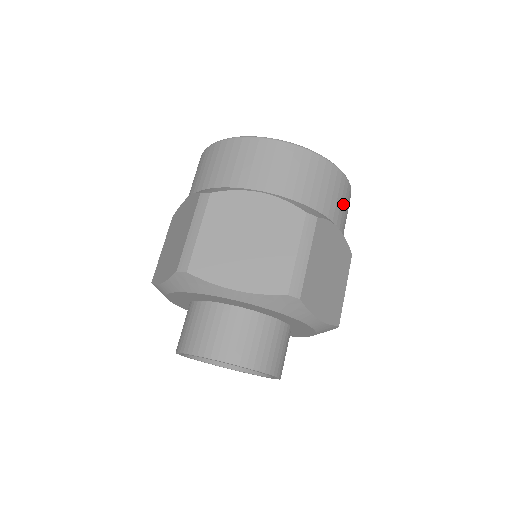
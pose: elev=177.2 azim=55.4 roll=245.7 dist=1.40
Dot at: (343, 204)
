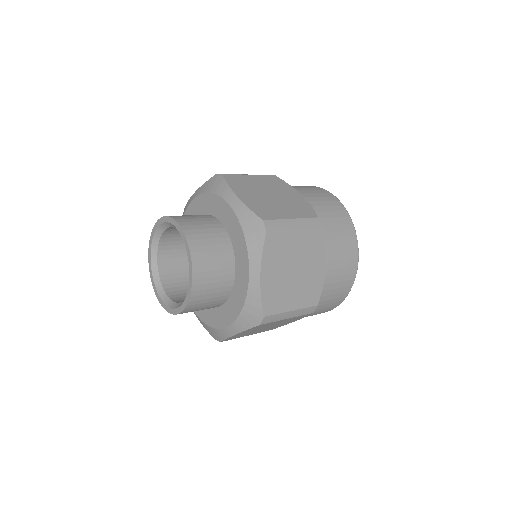
Dot at: (323, 200)
